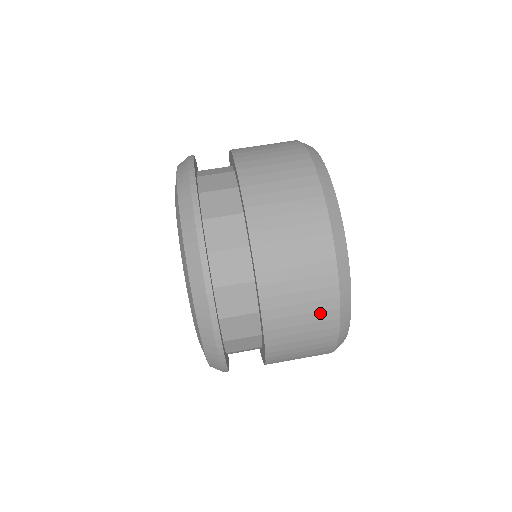
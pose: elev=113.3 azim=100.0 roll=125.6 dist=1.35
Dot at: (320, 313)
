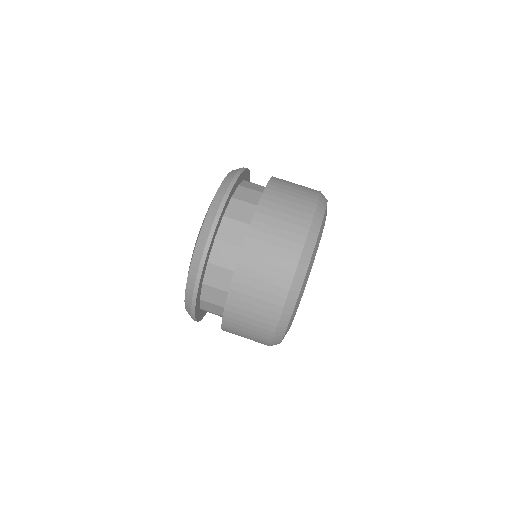
Dot at: (283, 260)
